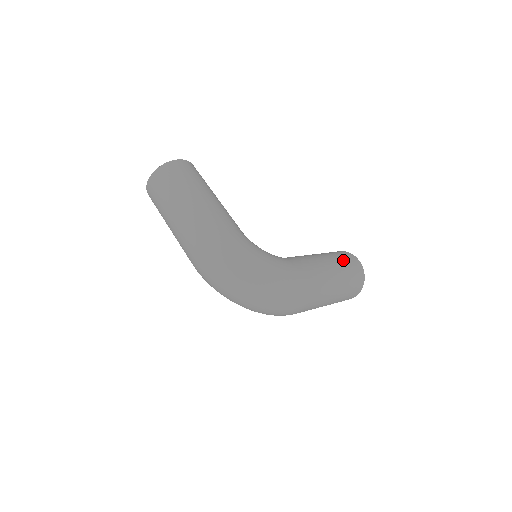
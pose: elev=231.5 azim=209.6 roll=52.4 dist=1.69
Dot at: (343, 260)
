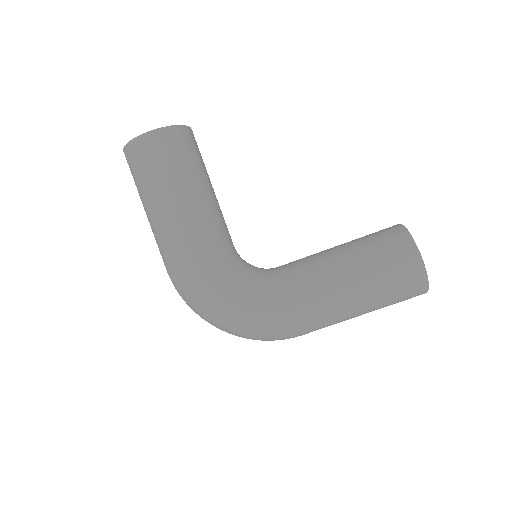
Dot at: (383, 272)
